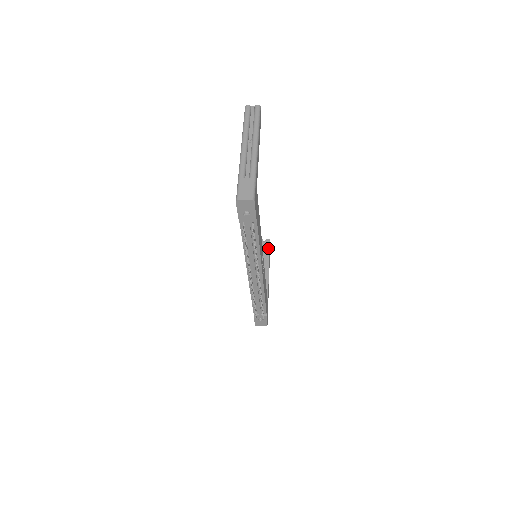
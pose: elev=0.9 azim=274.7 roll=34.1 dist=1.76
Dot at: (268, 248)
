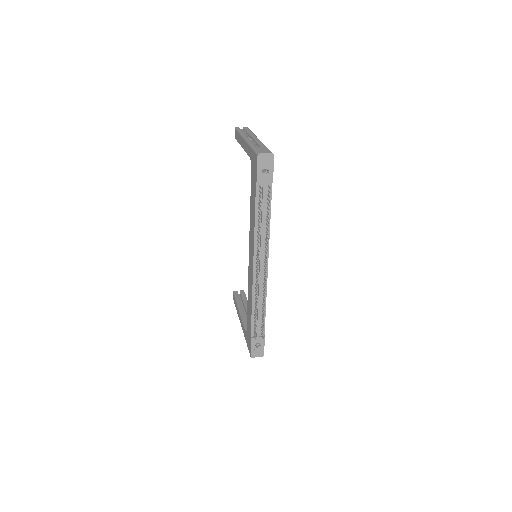
Dot at: (244, 296)
